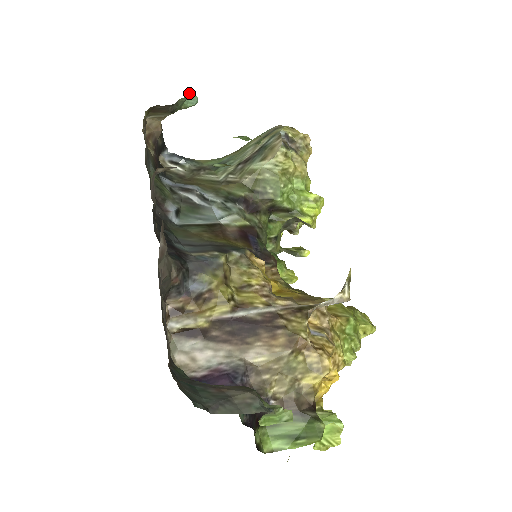
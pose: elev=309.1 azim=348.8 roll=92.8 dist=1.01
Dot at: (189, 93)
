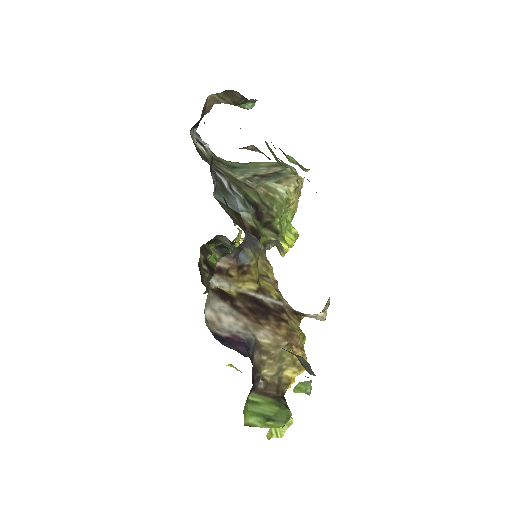
Dot at: occluded
